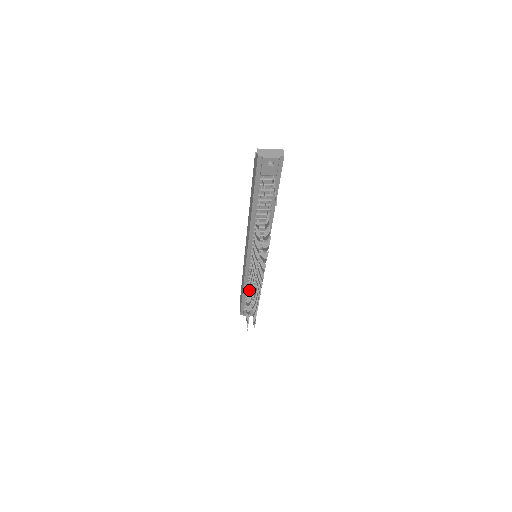
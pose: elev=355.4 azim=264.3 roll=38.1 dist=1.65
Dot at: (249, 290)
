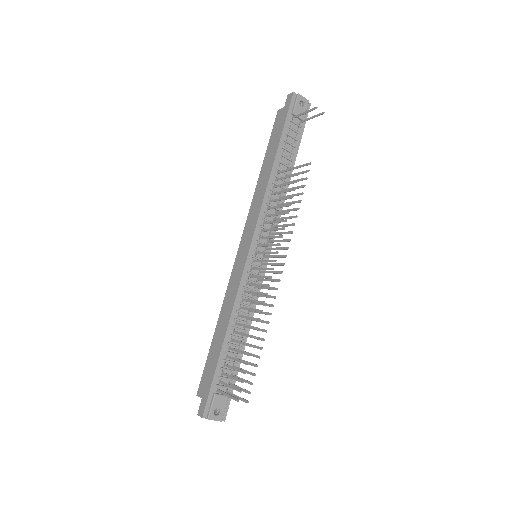
Dot at: occluded
